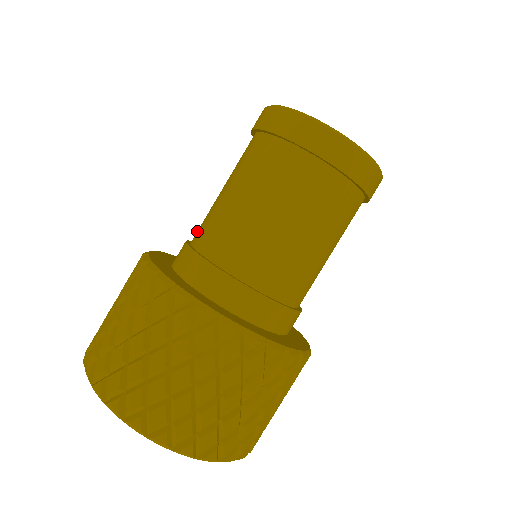
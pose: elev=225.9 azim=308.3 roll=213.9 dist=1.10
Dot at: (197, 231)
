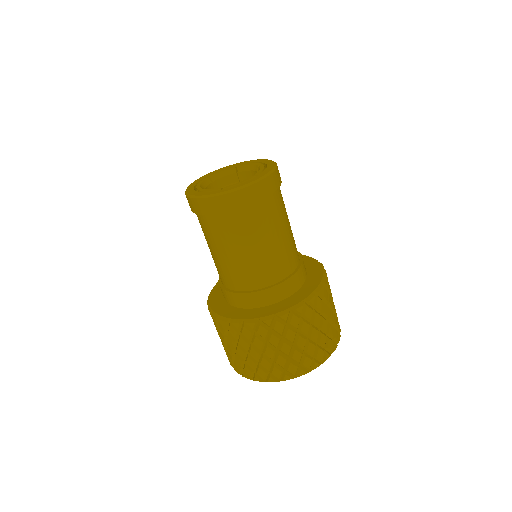
Dot at: occluded
